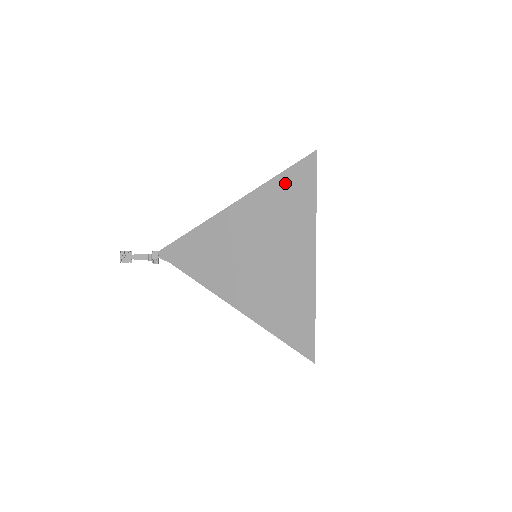
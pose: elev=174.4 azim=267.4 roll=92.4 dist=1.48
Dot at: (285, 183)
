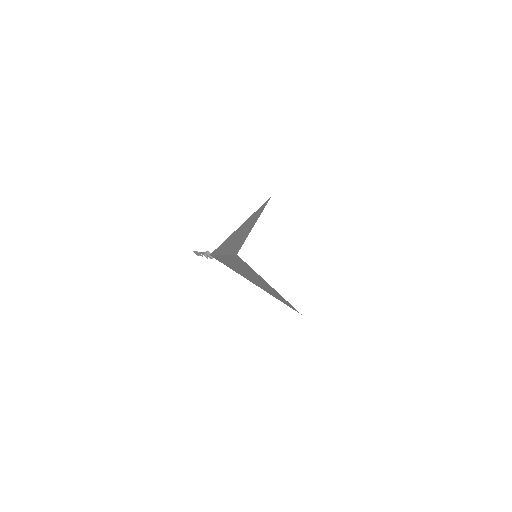
Dot at: occluded
